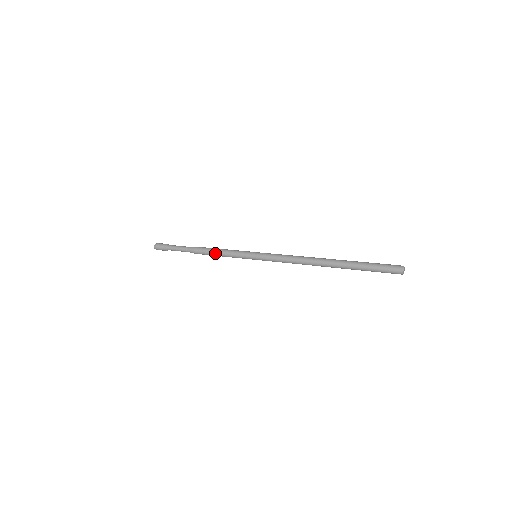
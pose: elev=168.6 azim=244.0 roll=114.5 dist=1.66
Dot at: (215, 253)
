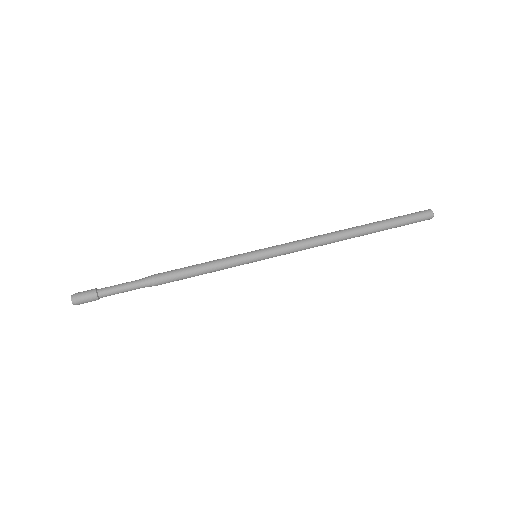
Dot at: (194, 272)
